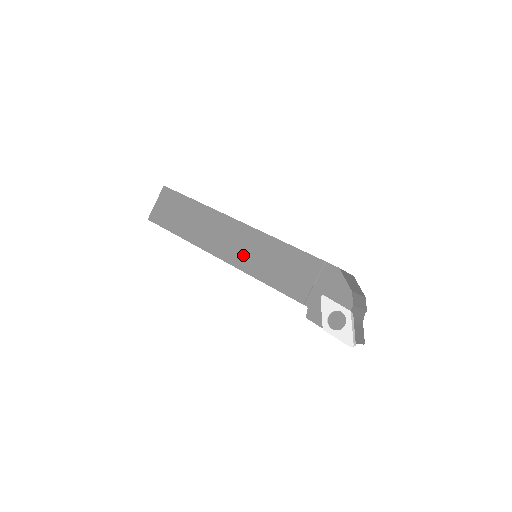
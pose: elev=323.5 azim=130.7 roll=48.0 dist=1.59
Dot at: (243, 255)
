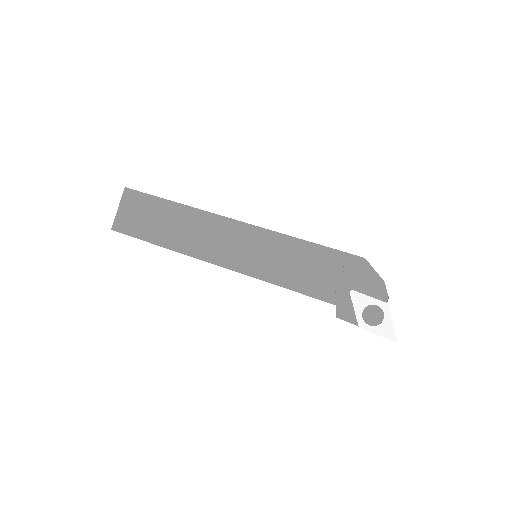
Dot at: (246, 258)
